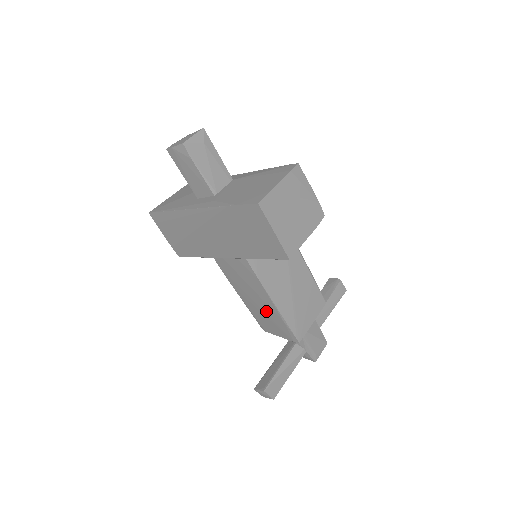
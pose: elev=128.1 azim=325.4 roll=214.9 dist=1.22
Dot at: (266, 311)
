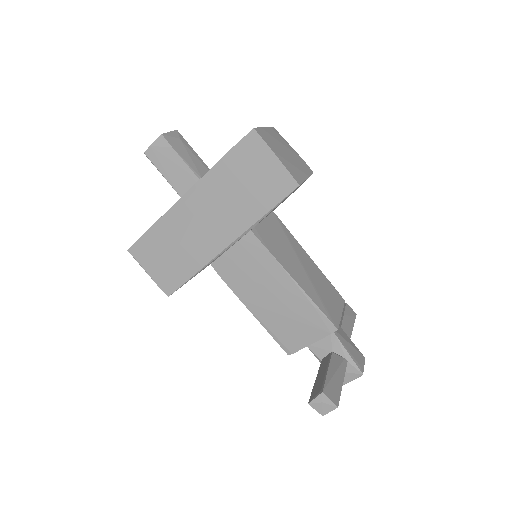
Dot at: (287, 306)
